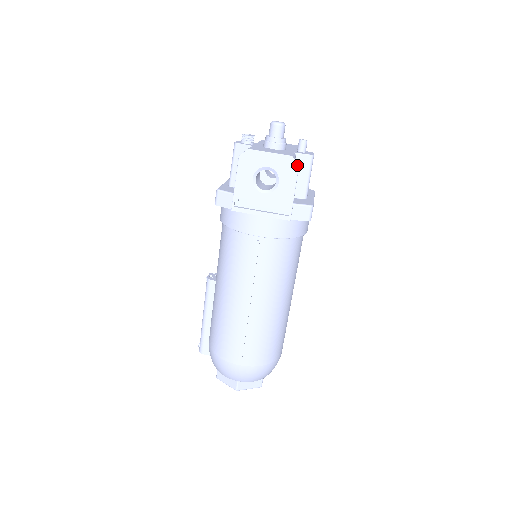
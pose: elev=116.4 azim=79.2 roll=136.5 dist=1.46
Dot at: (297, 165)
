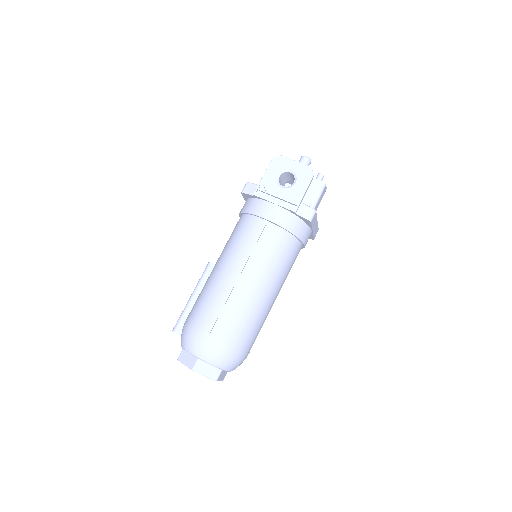
Dot at: (313, 174)
